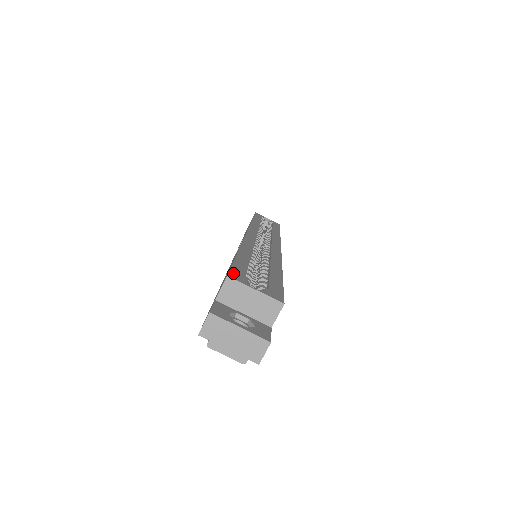
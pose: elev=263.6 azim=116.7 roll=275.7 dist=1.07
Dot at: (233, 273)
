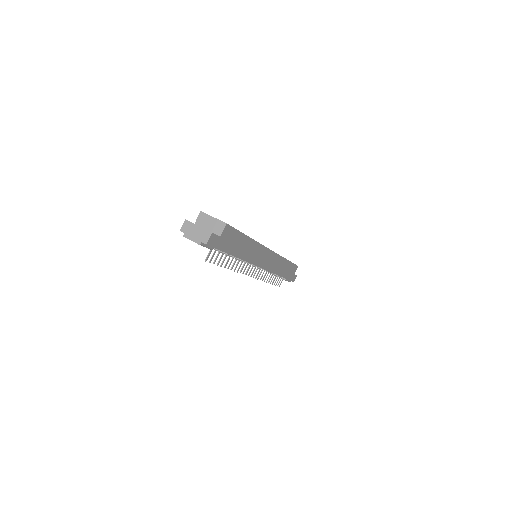
Dot at: occluded
